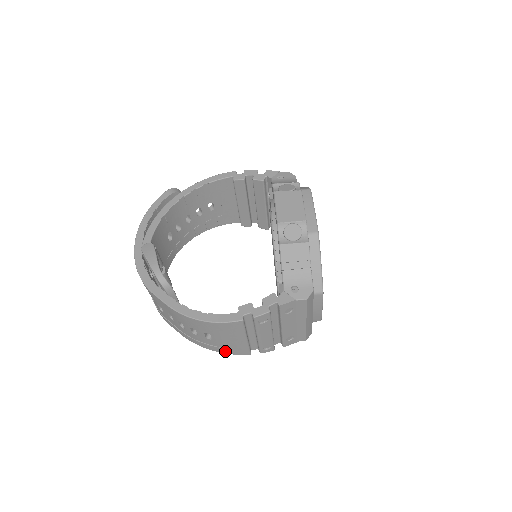
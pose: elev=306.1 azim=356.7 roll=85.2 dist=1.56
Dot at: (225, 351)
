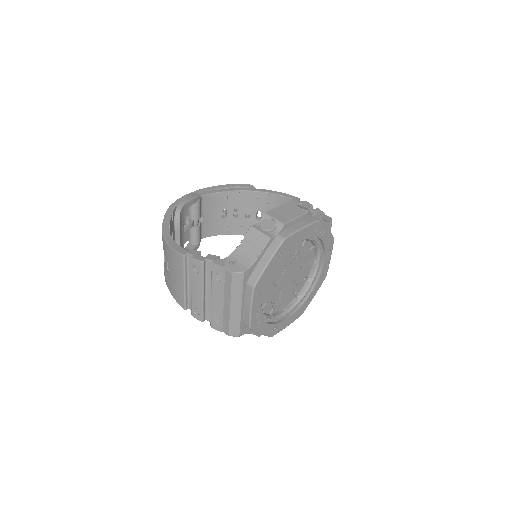
Dot at: (172, 292)
